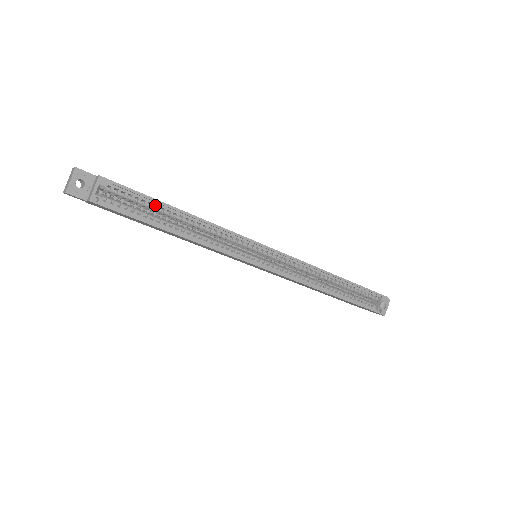
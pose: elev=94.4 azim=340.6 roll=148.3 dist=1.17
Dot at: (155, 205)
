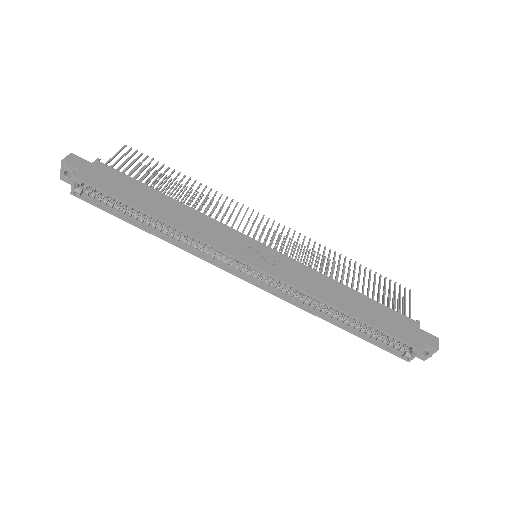
Dot at: (131, 202)
